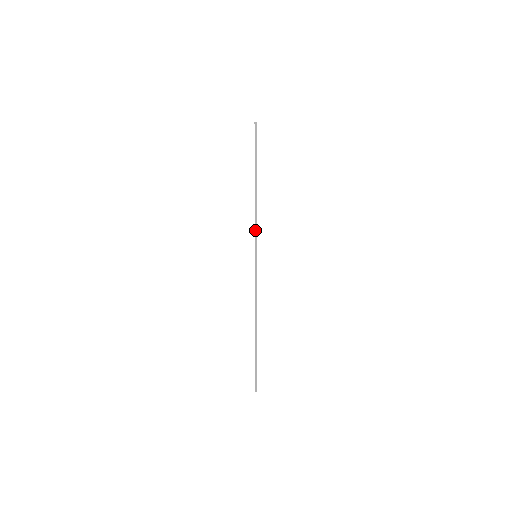
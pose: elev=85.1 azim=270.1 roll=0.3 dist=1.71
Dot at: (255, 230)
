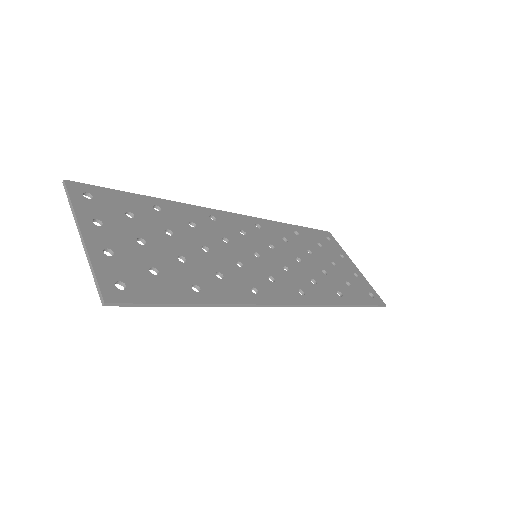
Dot at: occluded
